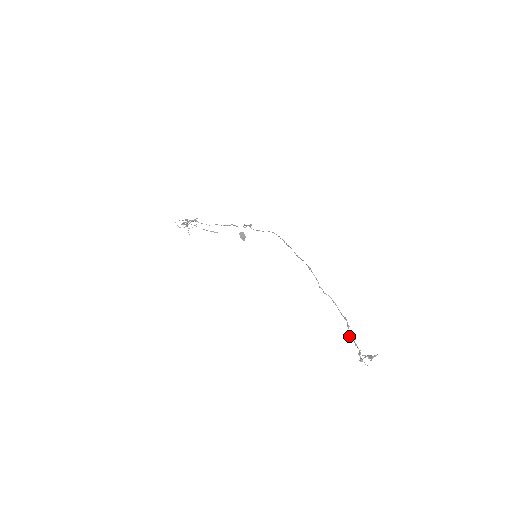
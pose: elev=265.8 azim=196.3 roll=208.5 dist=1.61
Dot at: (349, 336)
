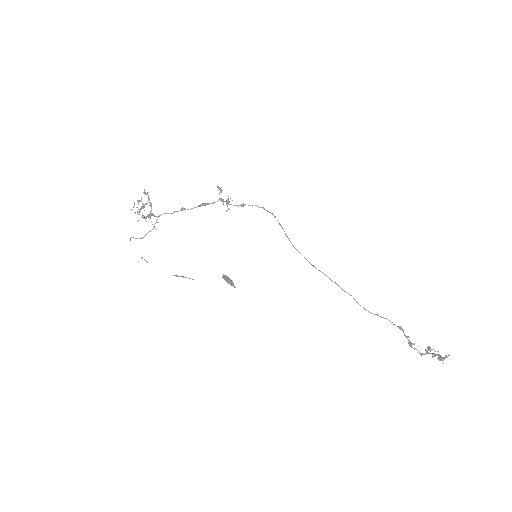
Dot at: occluded
